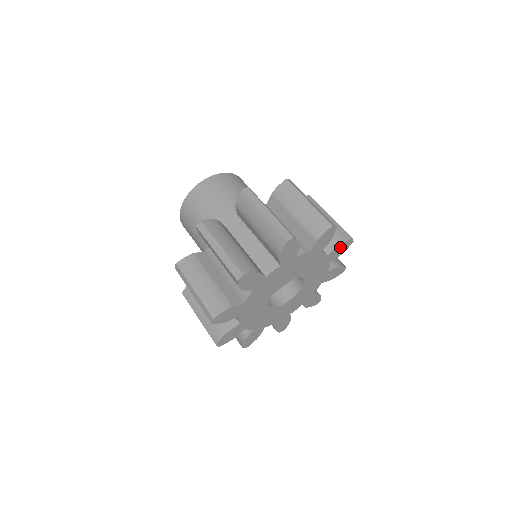
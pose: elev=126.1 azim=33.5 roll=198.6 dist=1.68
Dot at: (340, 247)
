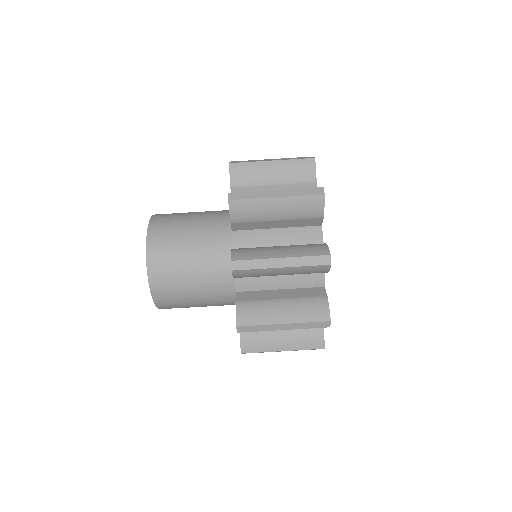
Dot at: (315, 177)
